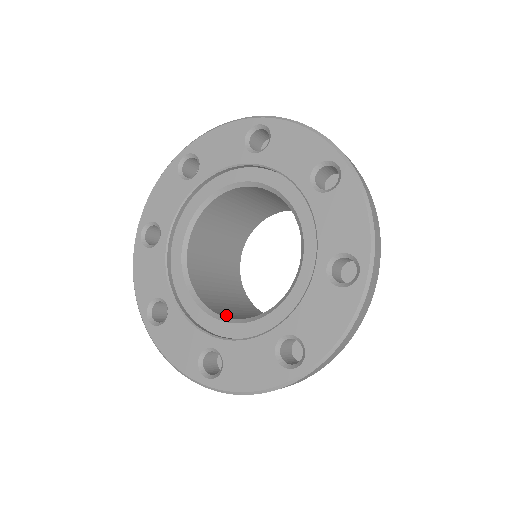
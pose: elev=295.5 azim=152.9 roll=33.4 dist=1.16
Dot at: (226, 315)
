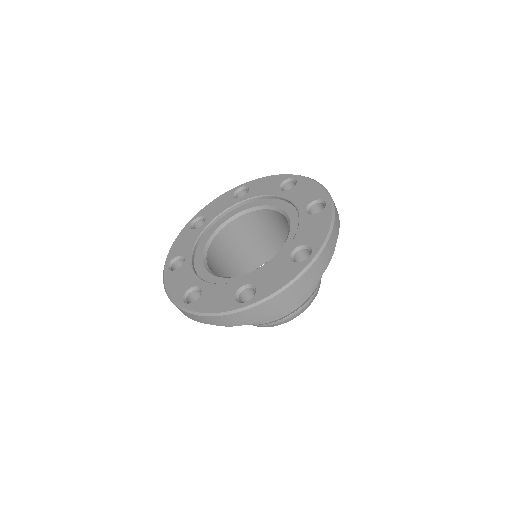
Dot at: occluded
